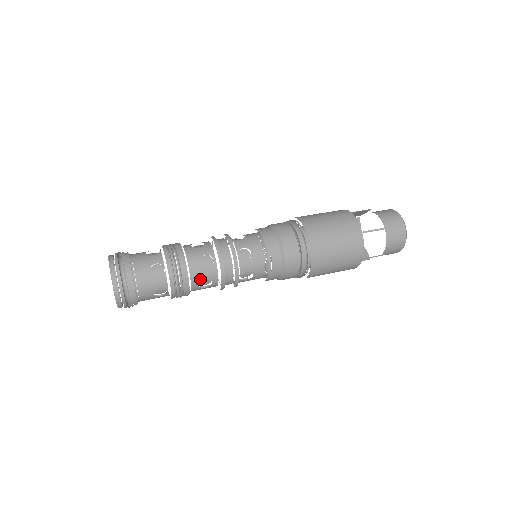
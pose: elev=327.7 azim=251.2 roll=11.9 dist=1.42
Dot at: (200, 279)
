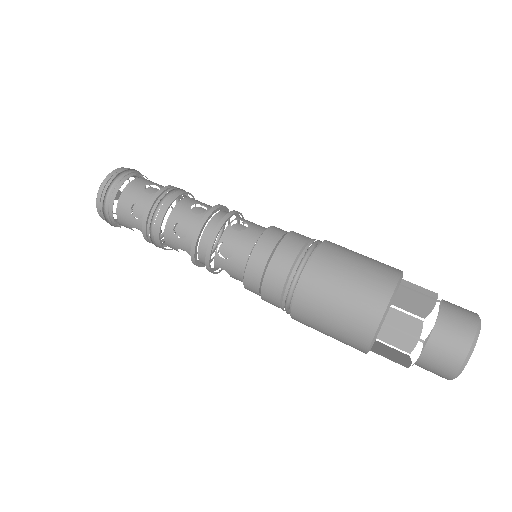
Dot at: occluded
